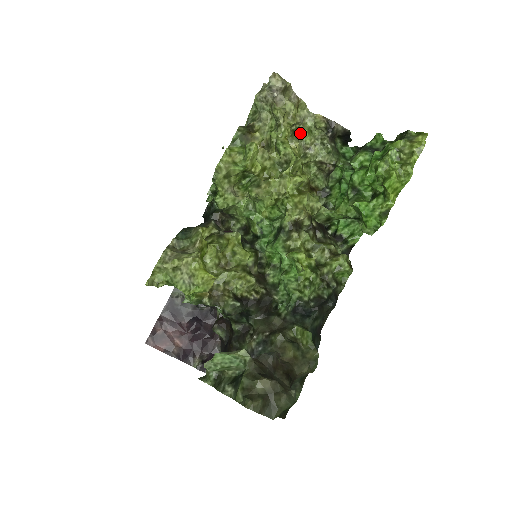
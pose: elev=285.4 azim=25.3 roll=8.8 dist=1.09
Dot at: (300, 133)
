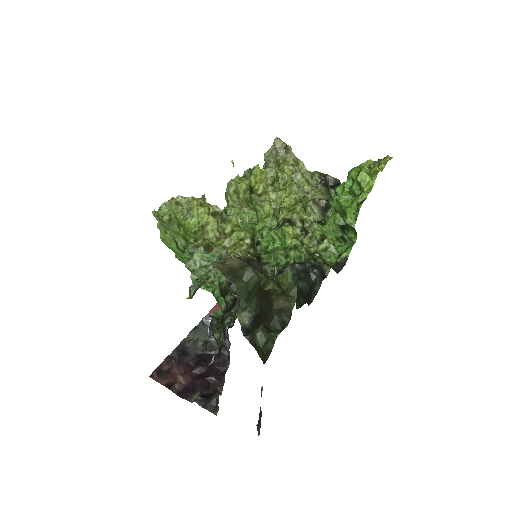
Dot at: (299, 181)
